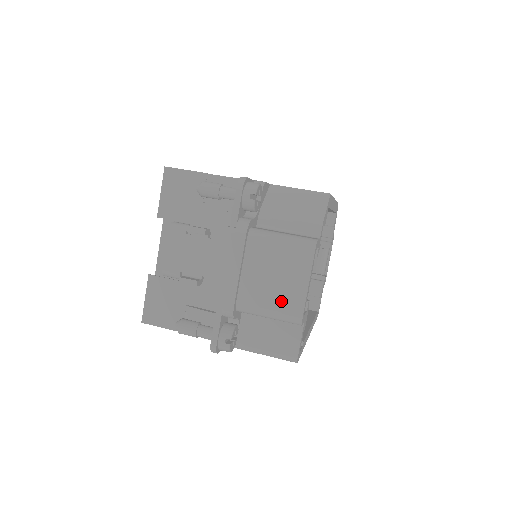
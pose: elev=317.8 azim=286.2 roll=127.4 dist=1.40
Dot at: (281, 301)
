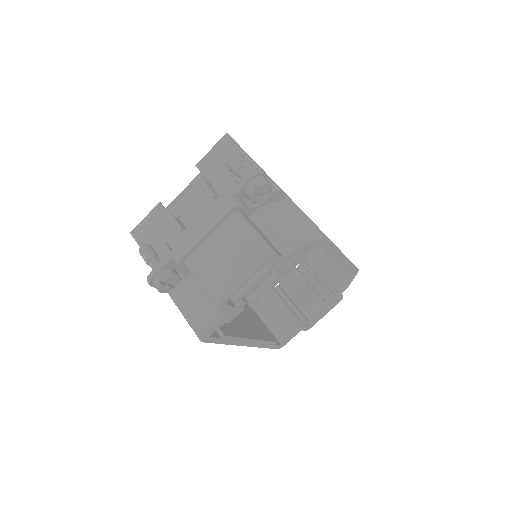
Dot at: (216, 279)
